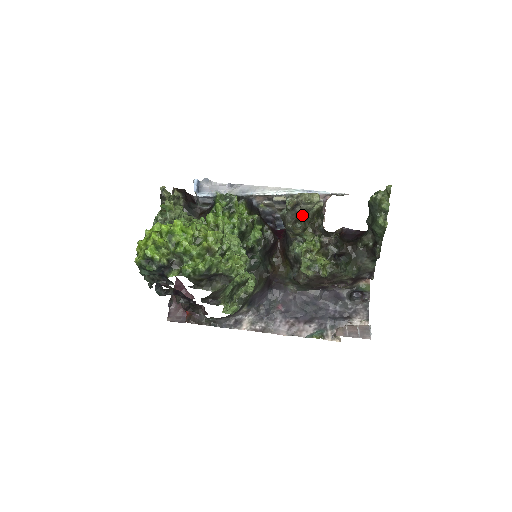
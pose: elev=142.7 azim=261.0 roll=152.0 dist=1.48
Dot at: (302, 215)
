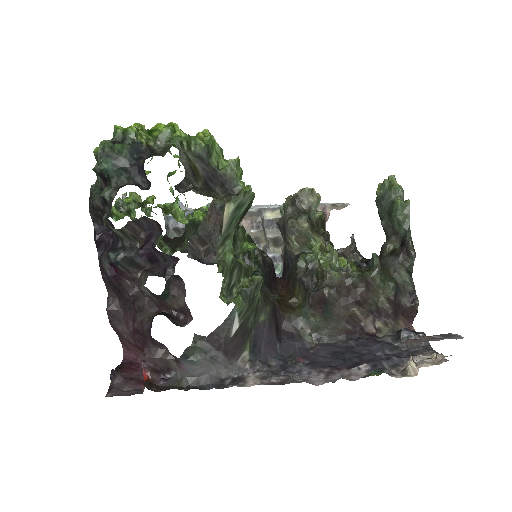
Dot at: (305, 213)
